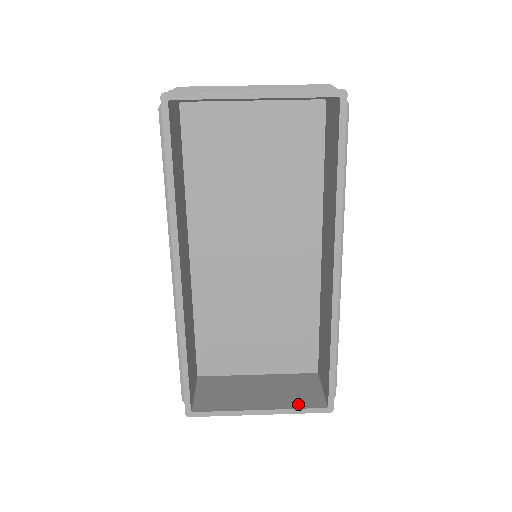
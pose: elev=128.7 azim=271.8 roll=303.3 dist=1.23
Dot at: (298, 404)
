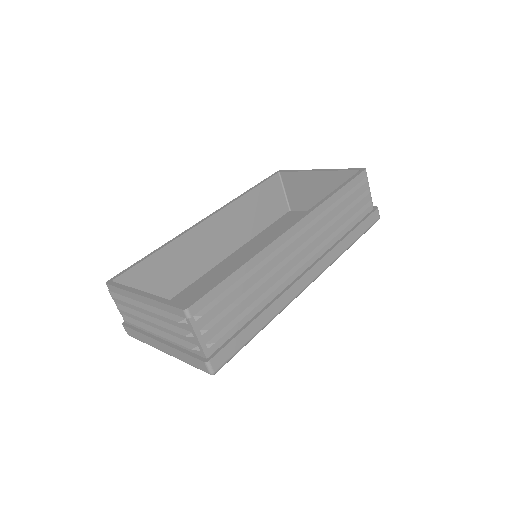
Dot at: occluded
